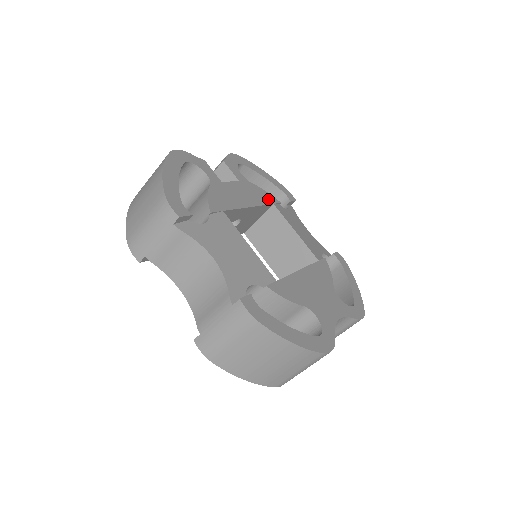
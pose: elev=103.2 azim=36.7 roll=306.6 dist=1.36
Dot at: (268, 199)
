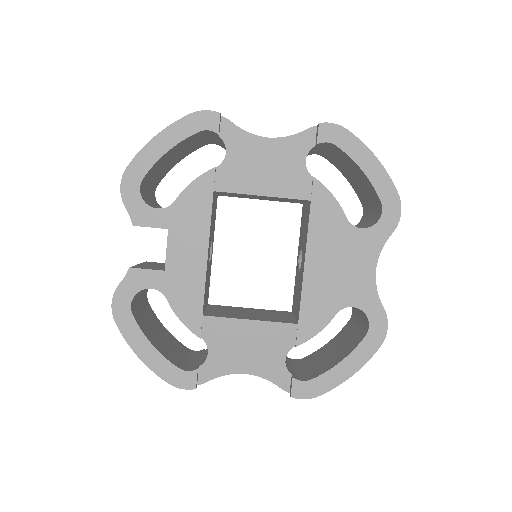
Dot at: (204, 195)
